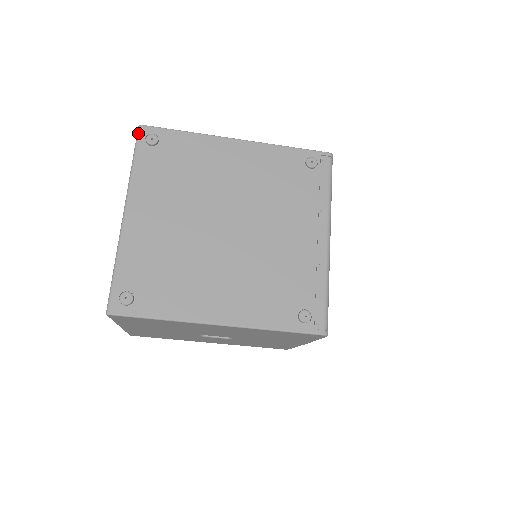
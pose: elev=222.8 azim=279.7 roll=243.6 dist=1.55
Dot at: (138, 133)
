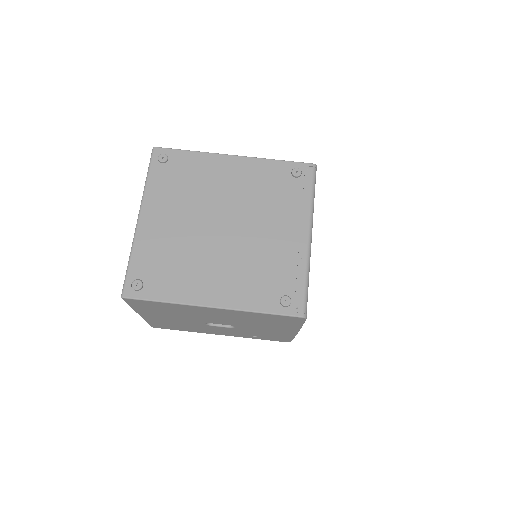
Dot at: (152, 153)
